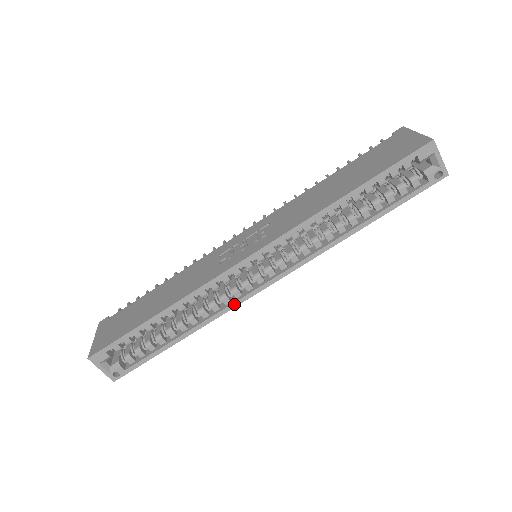
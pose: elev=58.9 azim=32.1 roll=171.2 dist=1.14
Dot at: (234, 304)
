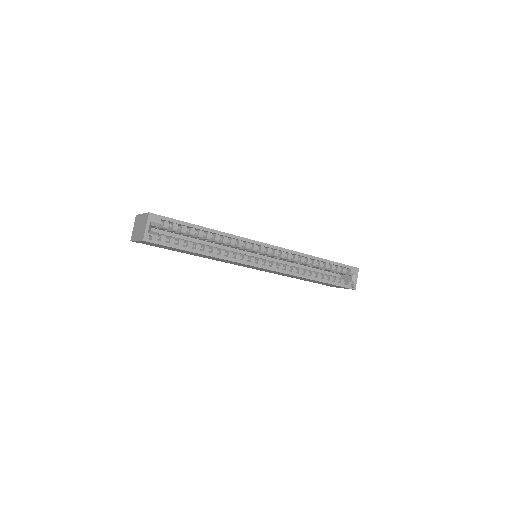
Dot at: (242, 261)
